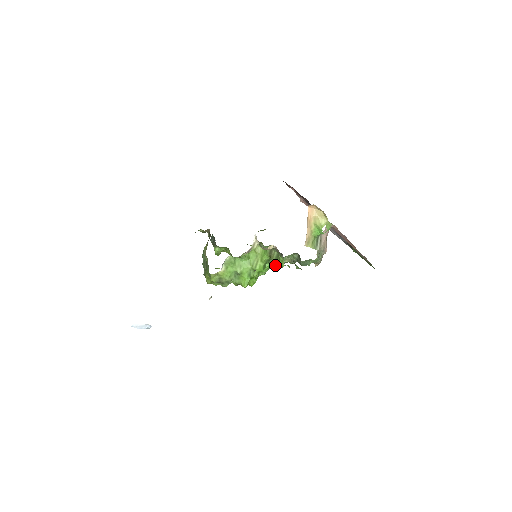
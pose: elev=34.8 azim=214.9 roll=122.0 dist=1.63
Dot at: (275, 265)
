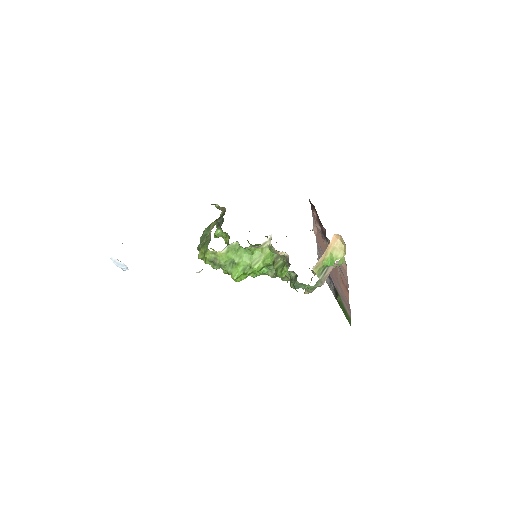
Dot at: (271, 273)
